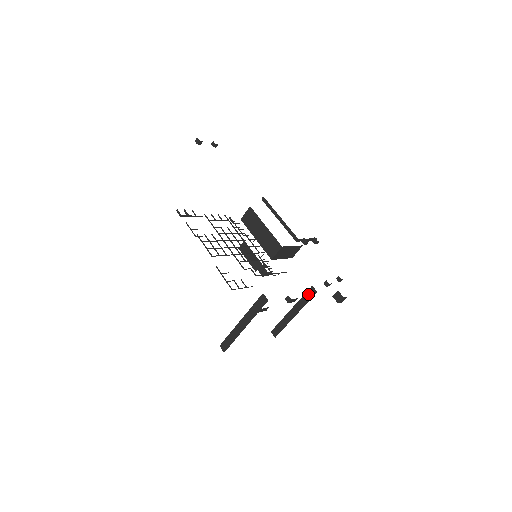
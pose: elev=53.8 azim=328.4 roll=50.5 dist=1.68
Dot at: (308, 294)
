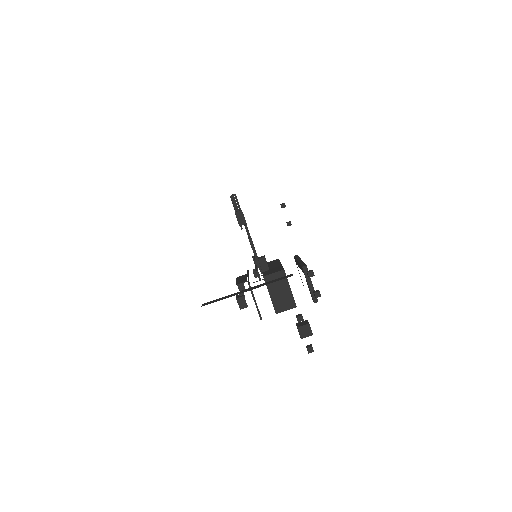
Dot at: (281, 278)
